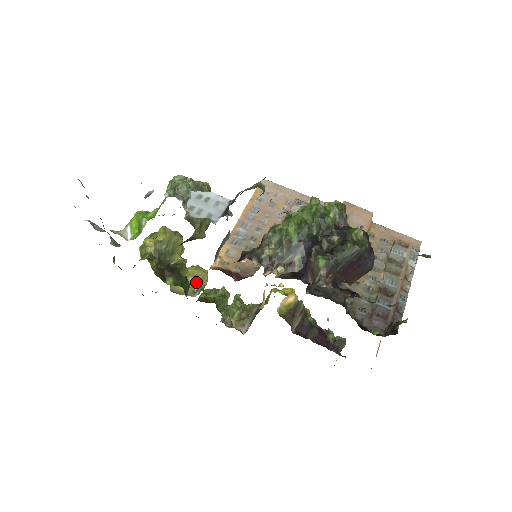
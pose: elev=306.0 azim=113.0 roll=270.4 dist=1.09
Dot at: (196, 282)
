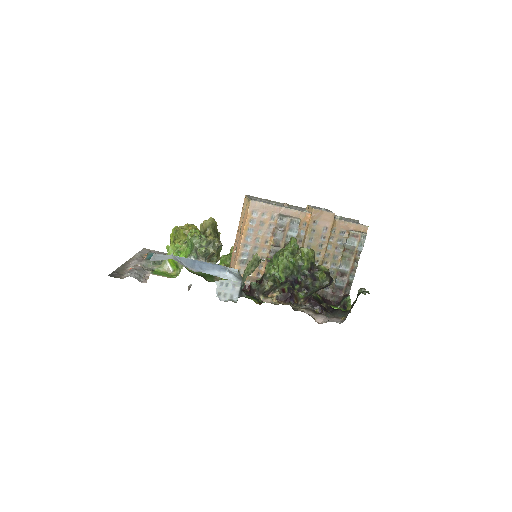
Dot at: occluded
